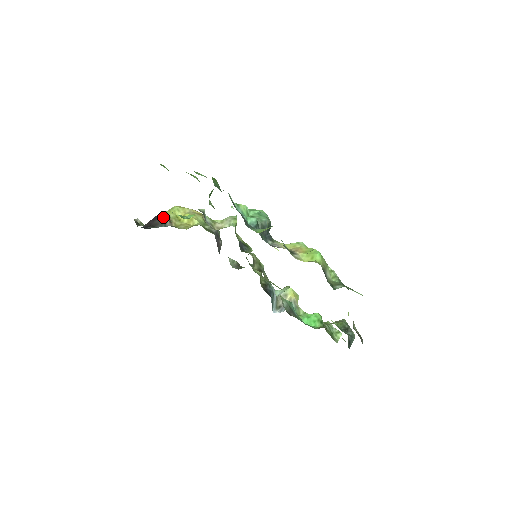
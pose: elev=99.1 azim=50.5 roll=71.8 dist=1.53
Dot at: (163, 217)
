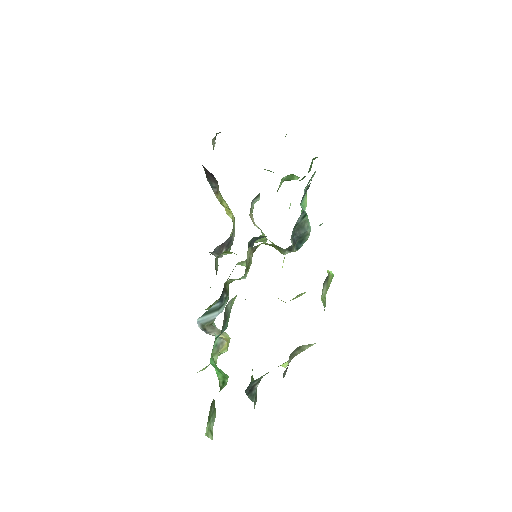
Dot at: (217, 184)
